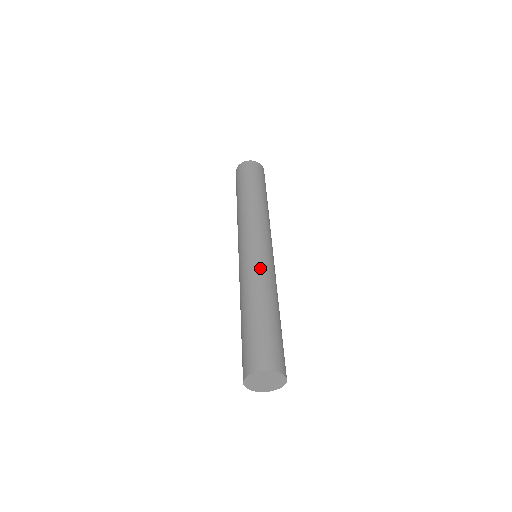
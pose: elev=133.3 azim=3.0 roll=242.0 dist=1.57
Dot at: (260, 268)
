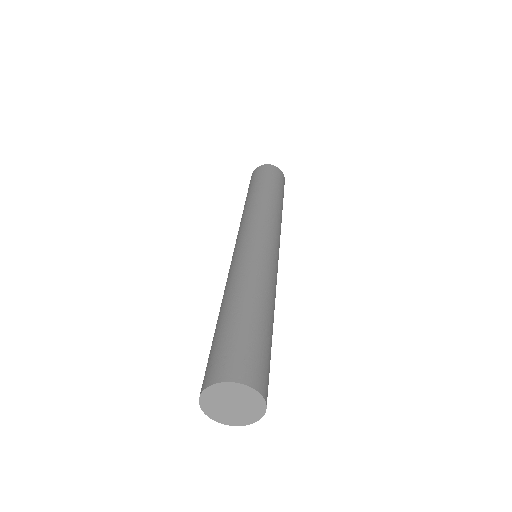
Dot at: (245, 261)
